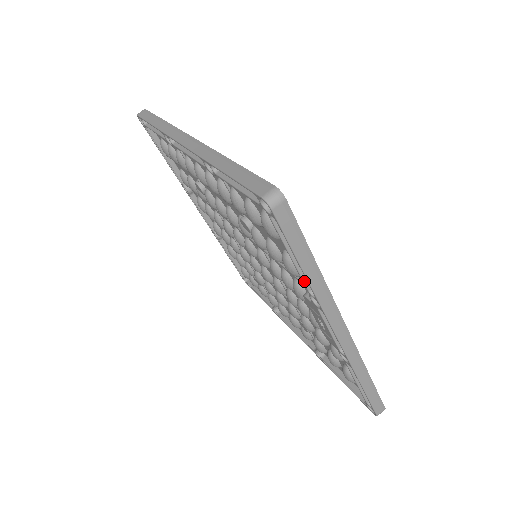
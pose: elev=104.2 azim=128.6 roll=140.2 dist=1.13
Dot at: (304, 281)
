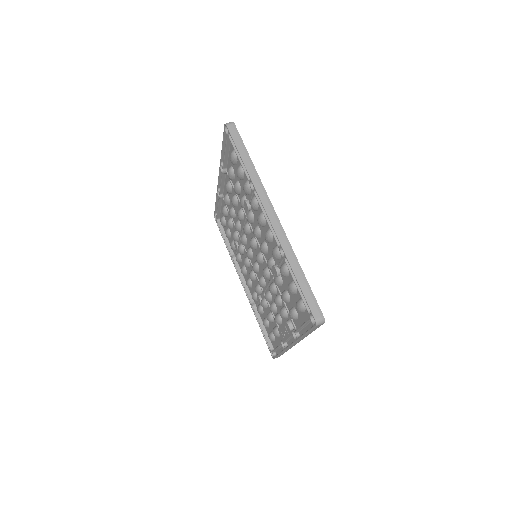
Dot at: occluded
